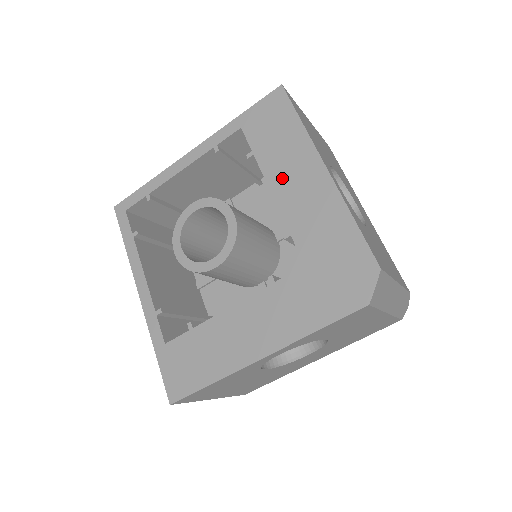
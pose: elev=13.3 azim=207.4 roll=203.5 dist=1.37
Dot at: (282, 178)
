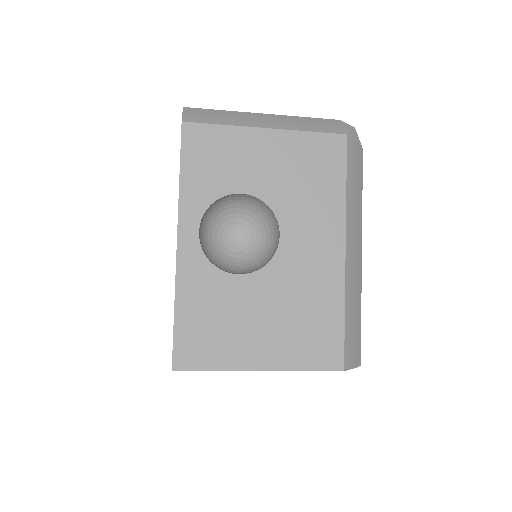
Dot at: occluded
